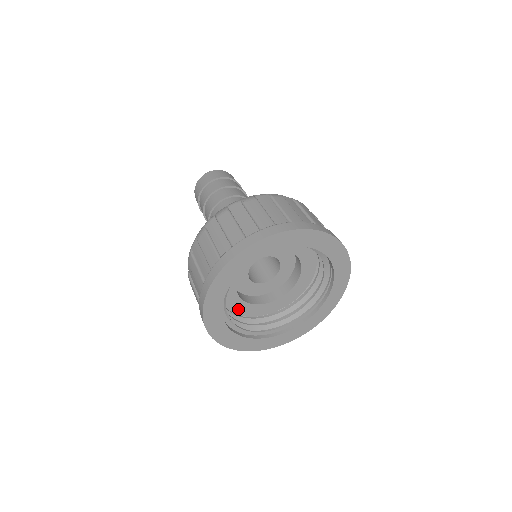
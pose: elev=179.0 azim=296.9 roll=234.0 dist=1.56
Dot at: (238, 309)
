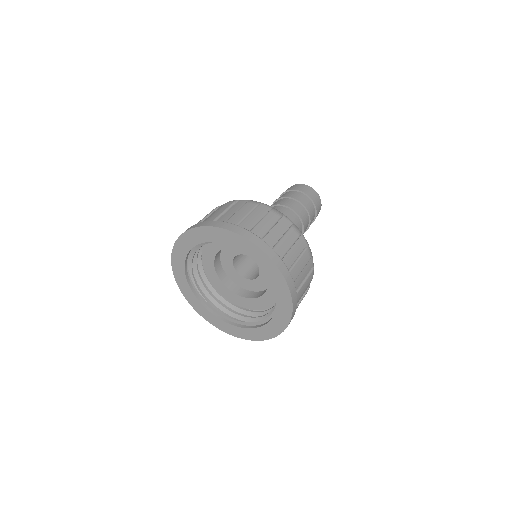
Dot at: (225, 294)
